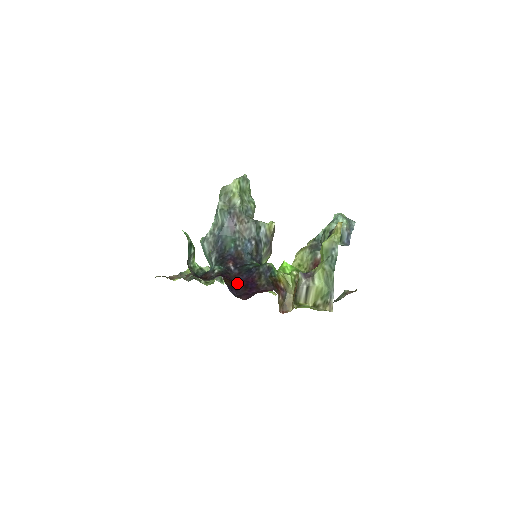
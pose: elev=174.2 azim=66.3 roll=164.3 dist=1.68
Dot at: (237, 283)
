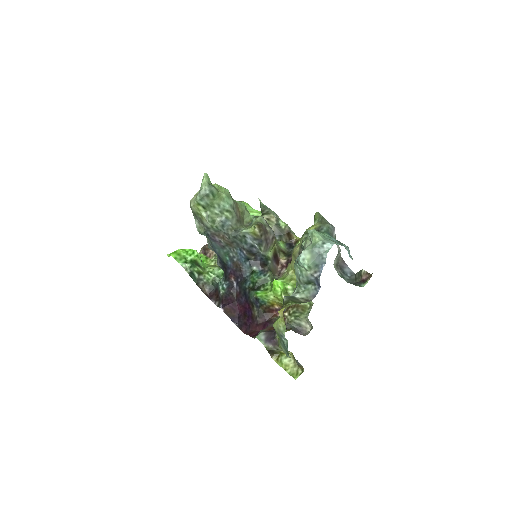
Dot at: (238, 309)
